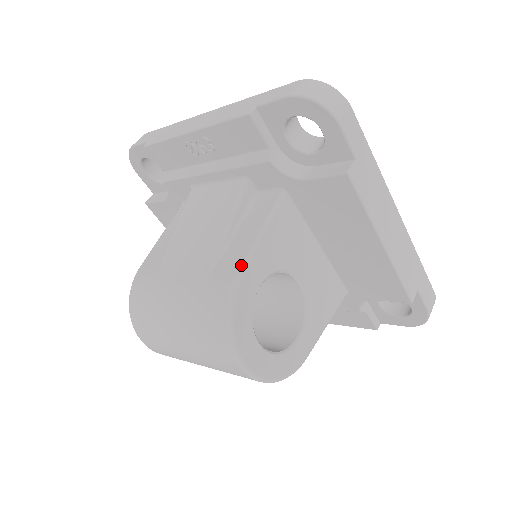
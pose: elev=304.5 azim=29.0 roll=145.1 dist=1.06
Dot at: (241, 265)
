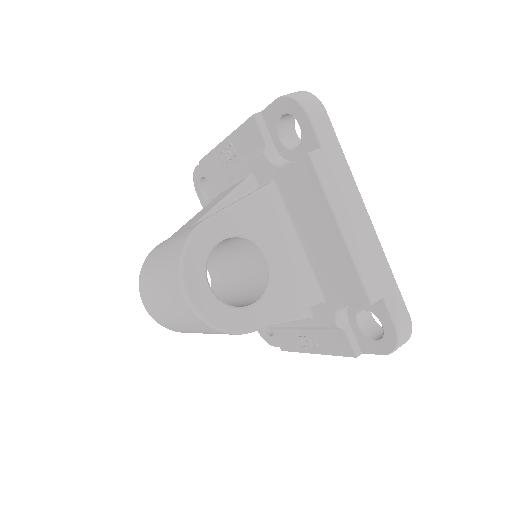
Dot at: (212, 215)
